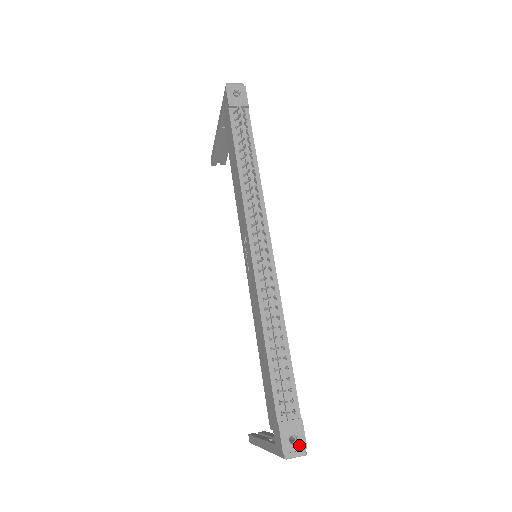
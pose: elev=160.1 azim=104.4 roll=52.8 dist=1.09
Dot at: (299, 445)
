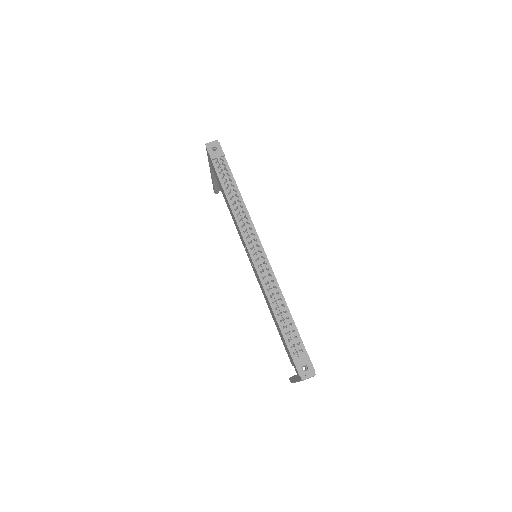
Dot at: (309, 370)
